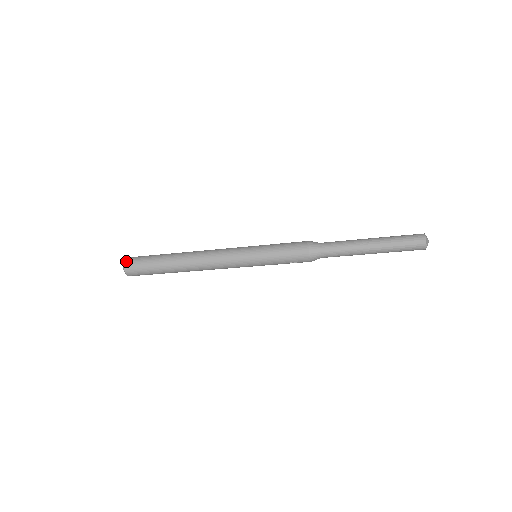
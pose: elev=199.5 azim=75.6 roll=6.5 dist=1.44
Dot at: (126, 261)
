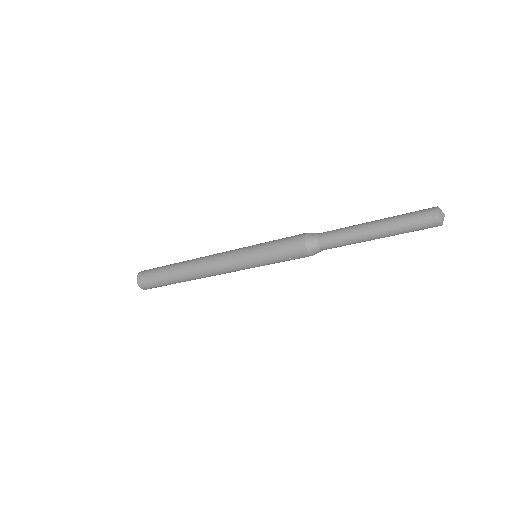
Dot at: (139, 274)
